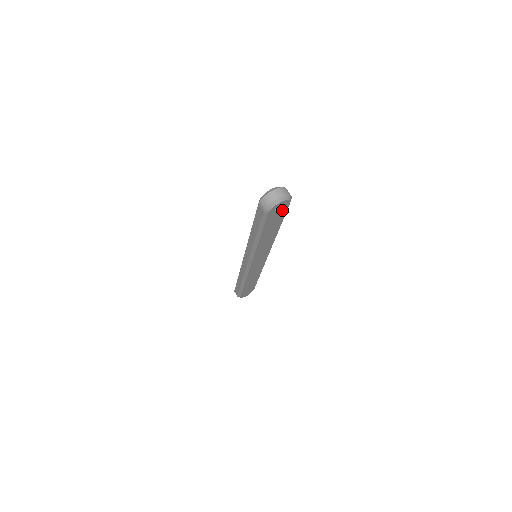
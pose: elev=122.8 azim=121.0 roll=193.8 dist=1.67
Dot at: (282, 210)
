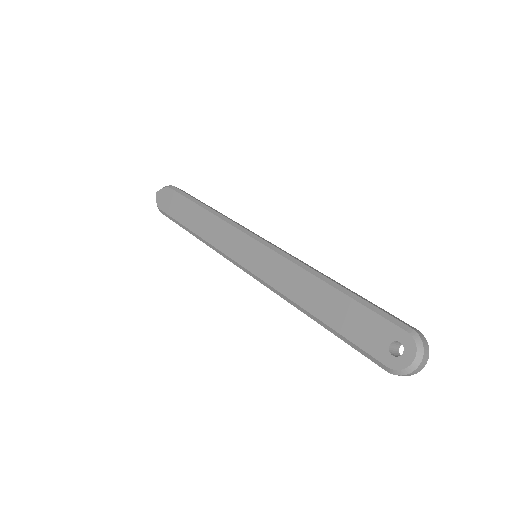
Dot at: occluded
